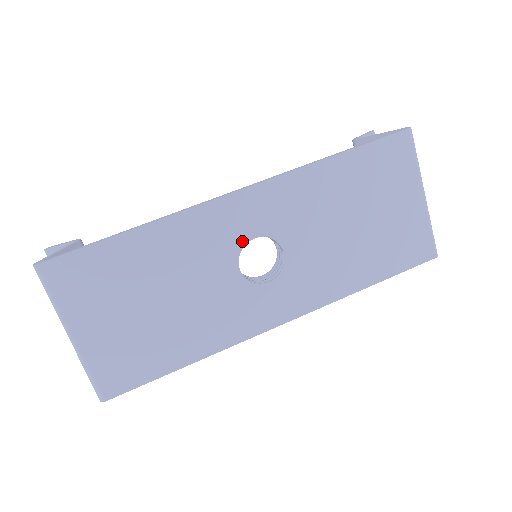
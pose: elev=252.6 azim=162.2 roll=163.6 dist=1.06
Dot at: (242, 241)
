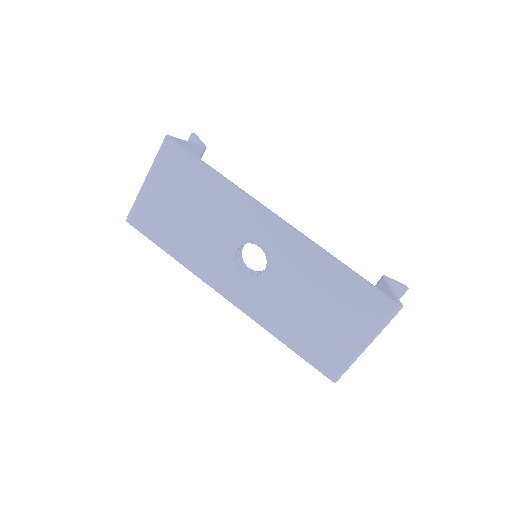
Dot at: (253, 240)
